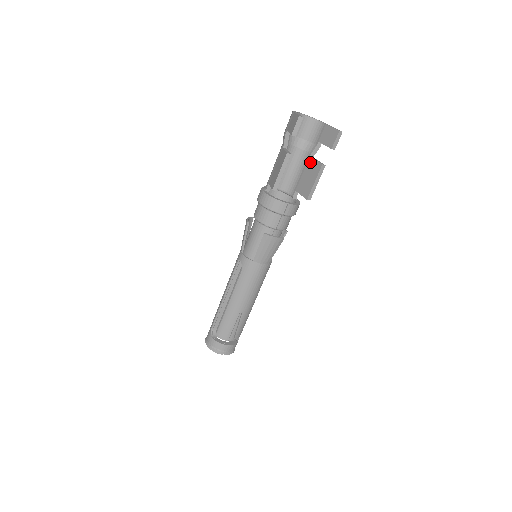
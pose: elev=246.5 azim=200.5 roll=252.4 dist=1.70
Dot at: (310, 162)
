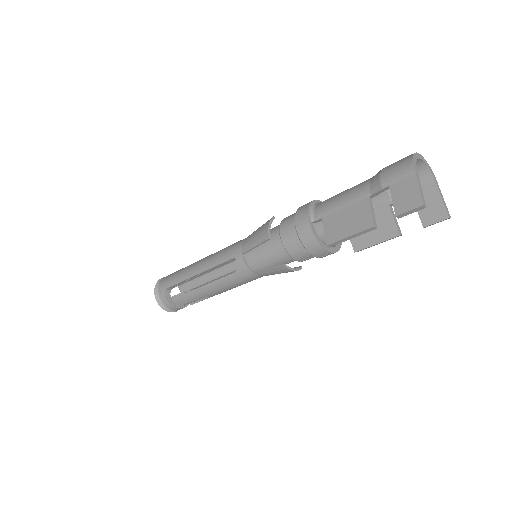
Dot at: (385, 213)
